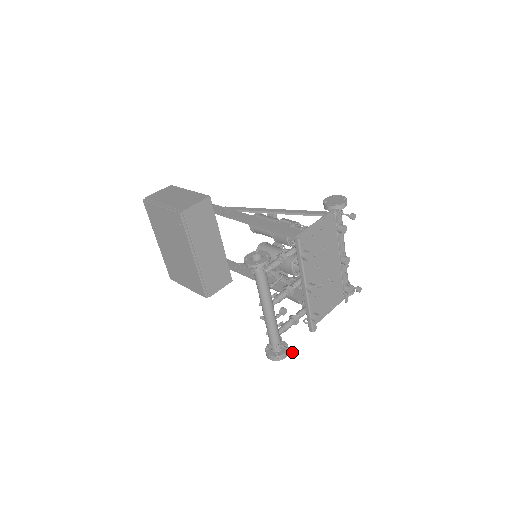
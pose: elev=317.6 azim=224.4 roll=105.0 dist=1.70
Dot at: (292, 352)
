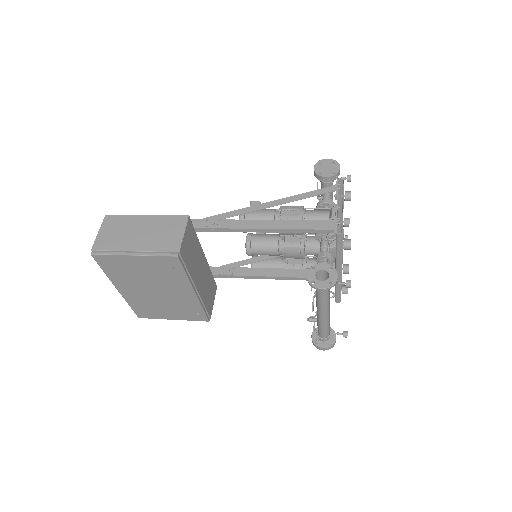
Dot at: (347, 335)
